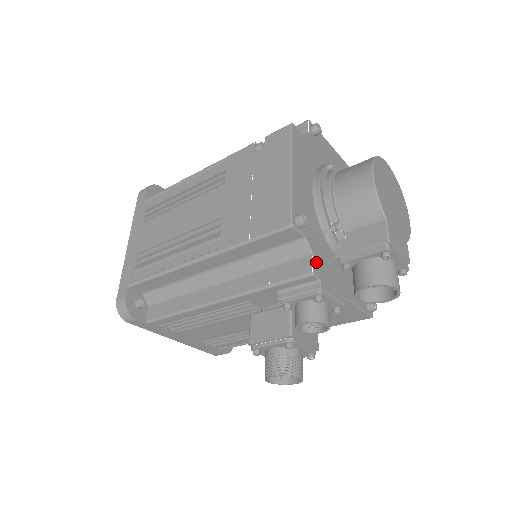
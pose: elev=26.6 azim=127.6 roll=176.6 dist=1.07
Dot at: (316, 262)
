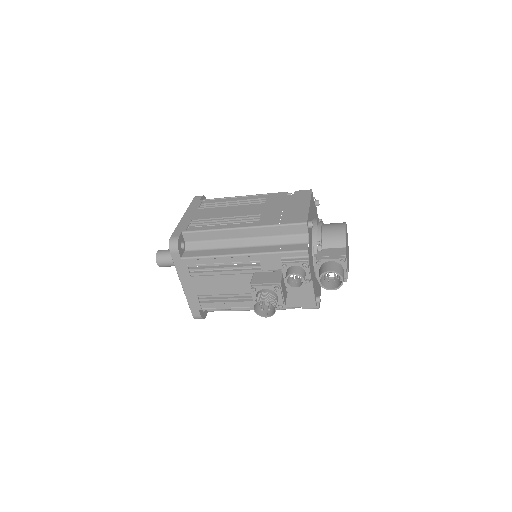
Dot at: (309, 248)
